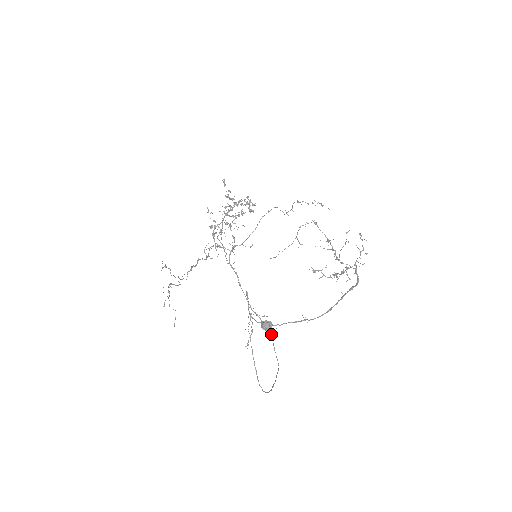
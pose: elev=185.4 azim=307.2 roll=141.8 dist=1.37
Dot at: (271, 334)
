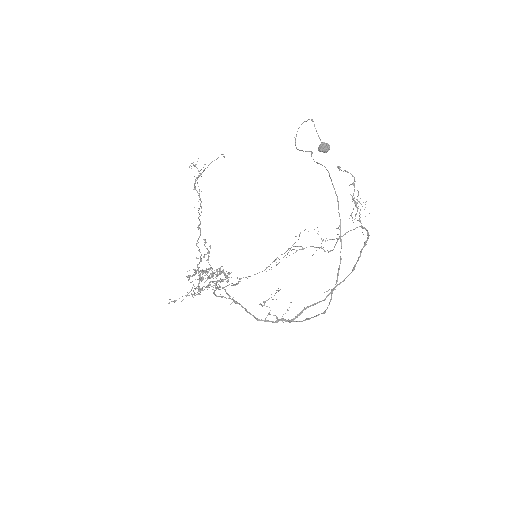
Dot at: (294, 321)
